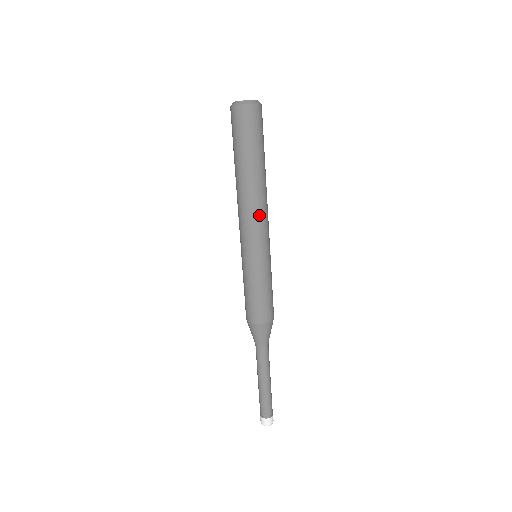
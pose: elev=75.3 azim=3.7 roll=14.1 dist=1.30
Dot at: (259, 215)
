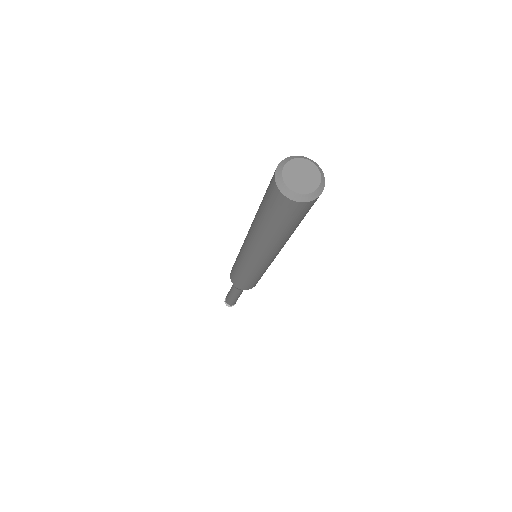
Dot at: (269, 257)
